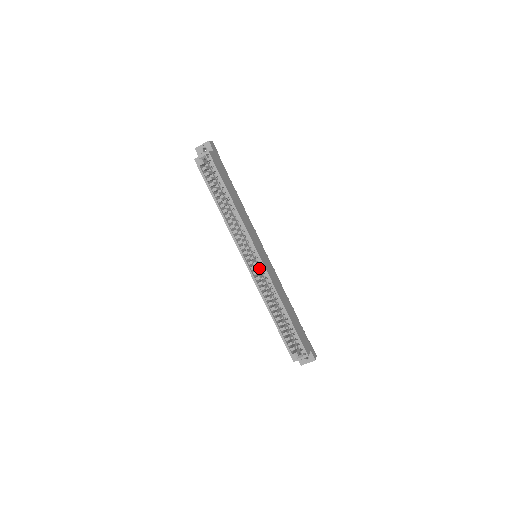
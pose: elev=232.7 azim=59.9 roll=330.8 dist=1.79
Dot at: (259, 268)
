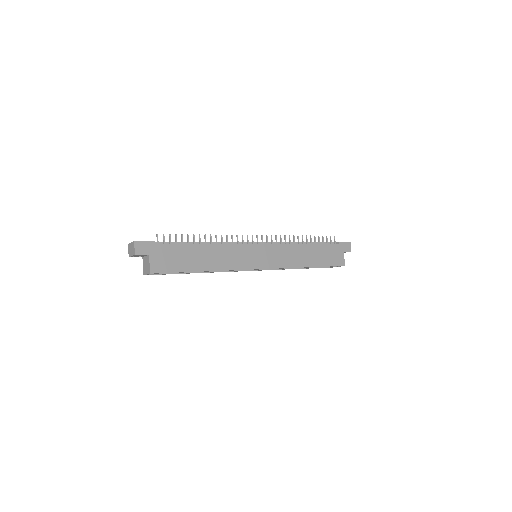
Dot at: occluded
